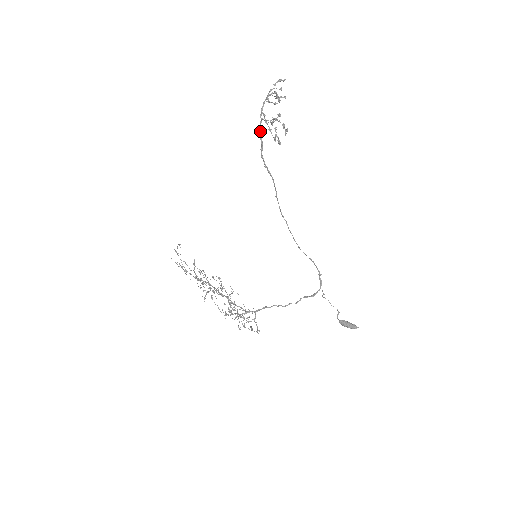
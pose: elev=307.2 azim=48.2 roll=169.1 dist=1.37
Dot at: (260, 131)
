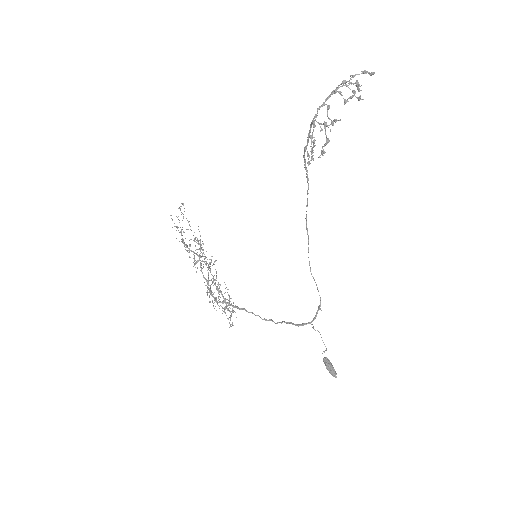
Dot at: (310, 127)
